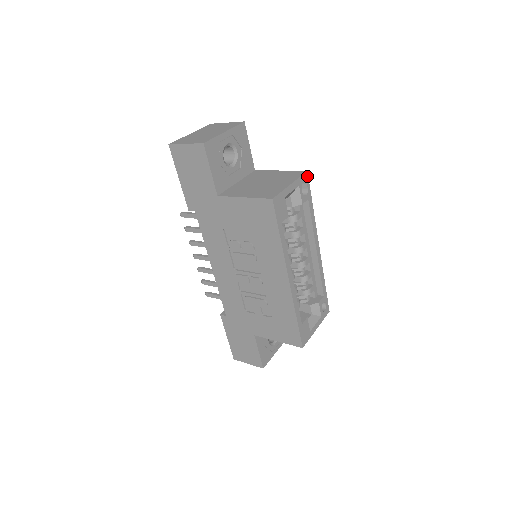
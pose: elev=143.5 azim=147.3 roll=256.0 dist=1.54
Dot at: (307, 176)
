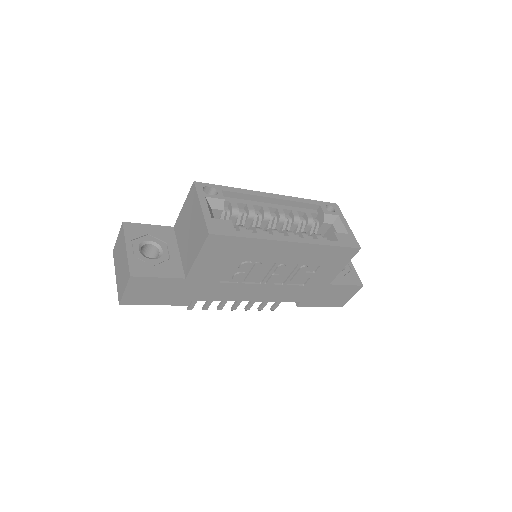
Dot at: (199, 183)
